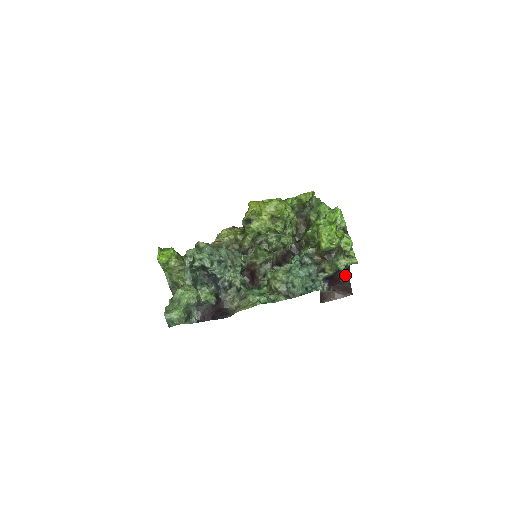
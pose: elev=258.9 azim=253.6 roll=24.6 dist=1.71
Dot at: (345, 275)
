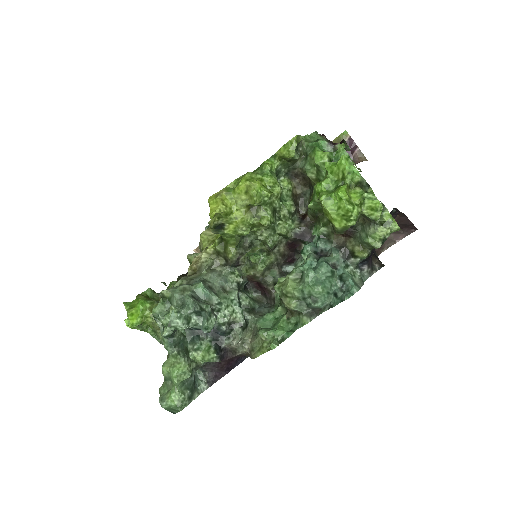
Dot at: occluded
